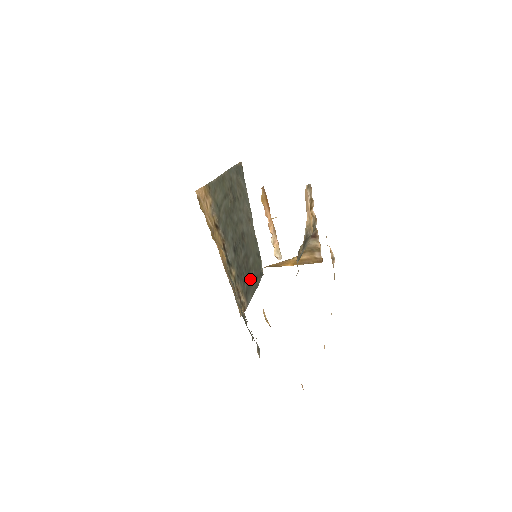
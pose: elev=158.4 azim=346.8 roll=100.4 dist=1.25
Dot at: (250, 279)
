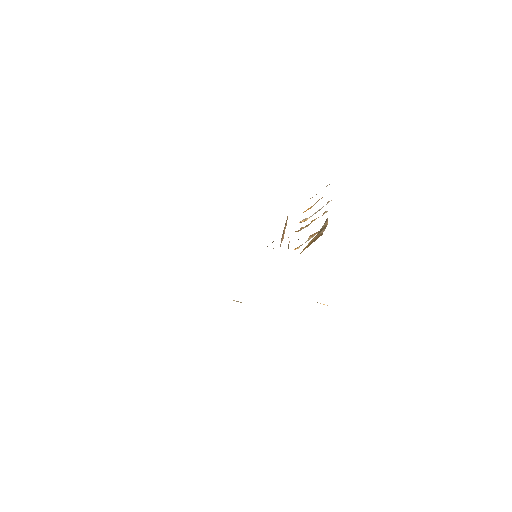
Dot at: occluded
